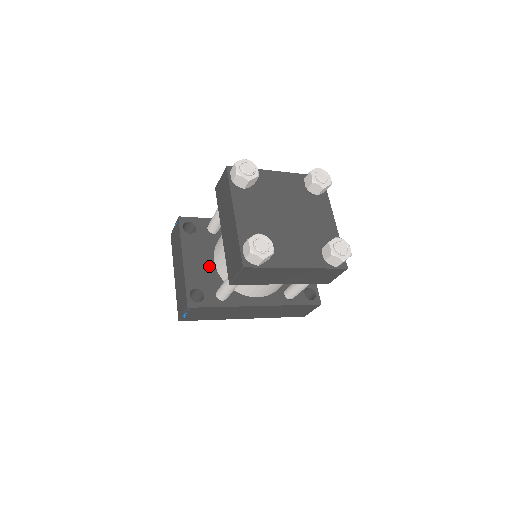
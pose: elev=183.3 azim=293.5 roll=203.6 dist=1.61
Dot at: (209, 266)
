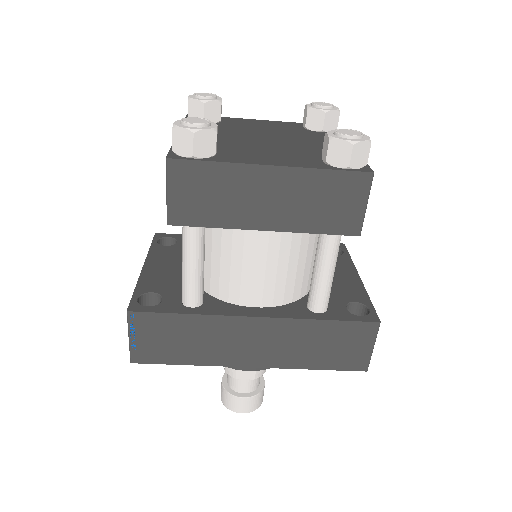
Dot at: occluded
